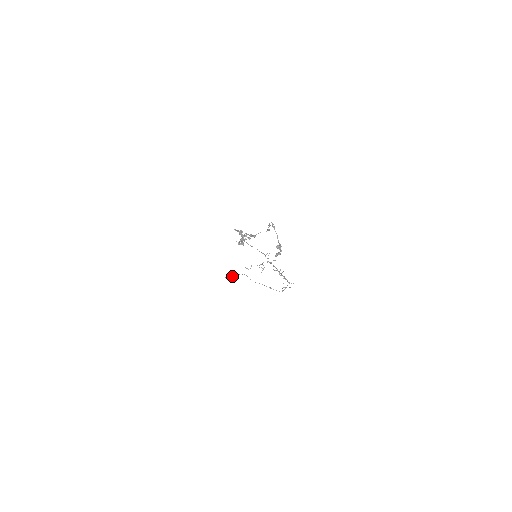
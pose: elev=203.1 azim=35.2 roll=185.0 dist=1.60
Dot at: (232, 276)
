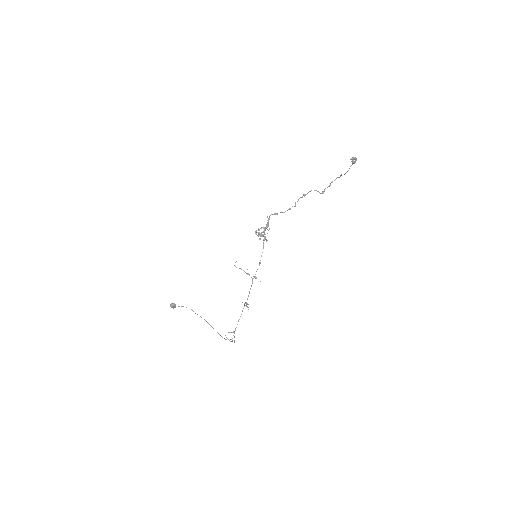
Dot at: (179, 306)
